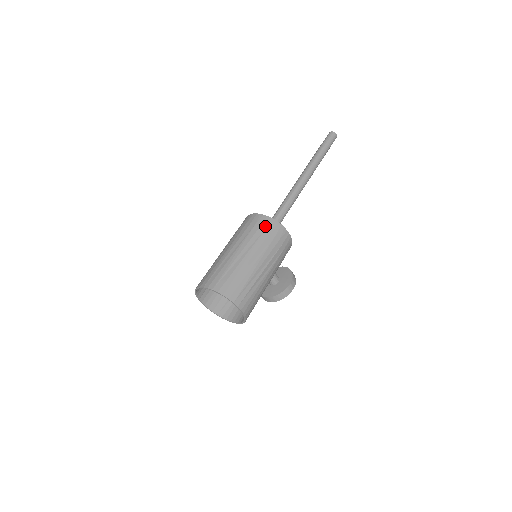
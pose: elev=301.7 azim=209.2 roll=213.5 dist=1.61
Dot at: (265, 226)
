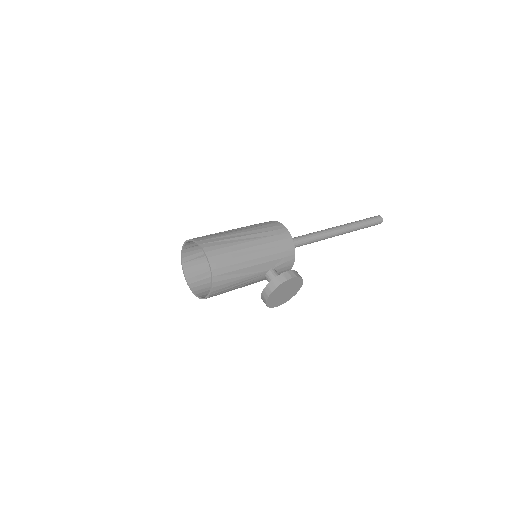
Dot at: occluded
